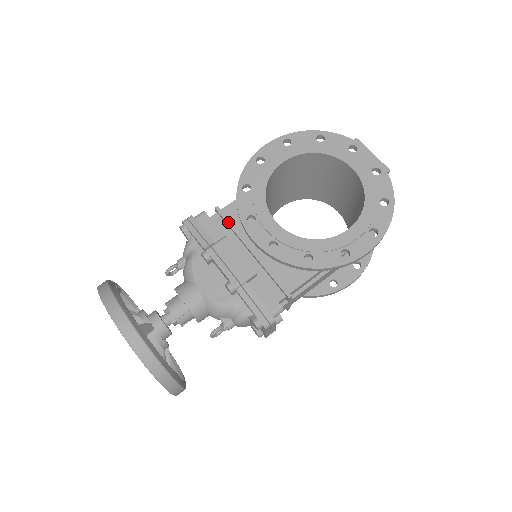
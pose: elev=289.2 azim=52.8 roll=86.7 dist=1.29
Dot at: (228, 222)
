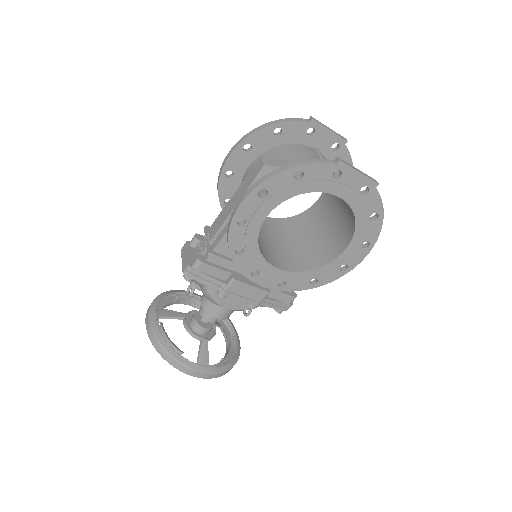
Dot at: (227, 262)
